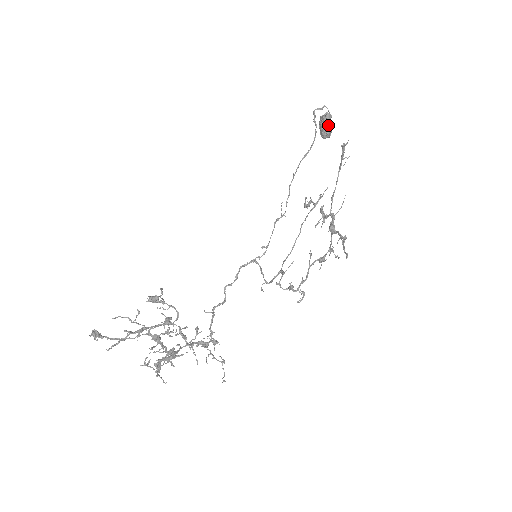
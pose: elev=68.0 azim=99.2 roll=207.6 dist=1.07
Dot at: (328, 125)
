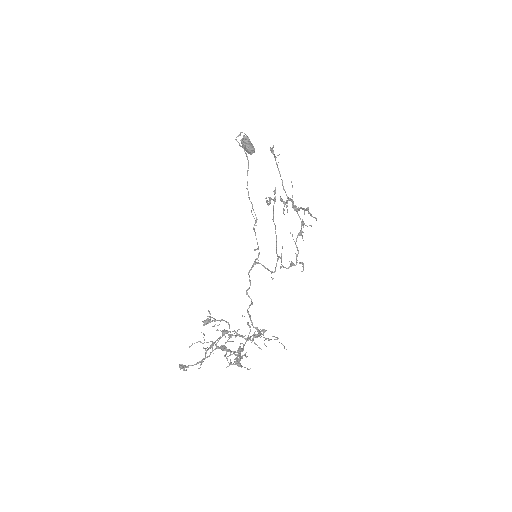
Dot at: (250, 144)
